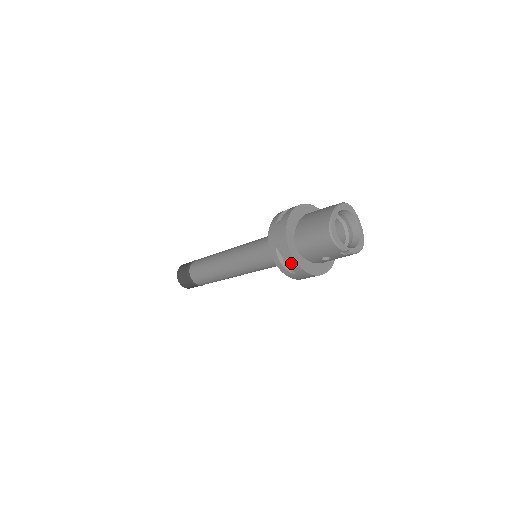
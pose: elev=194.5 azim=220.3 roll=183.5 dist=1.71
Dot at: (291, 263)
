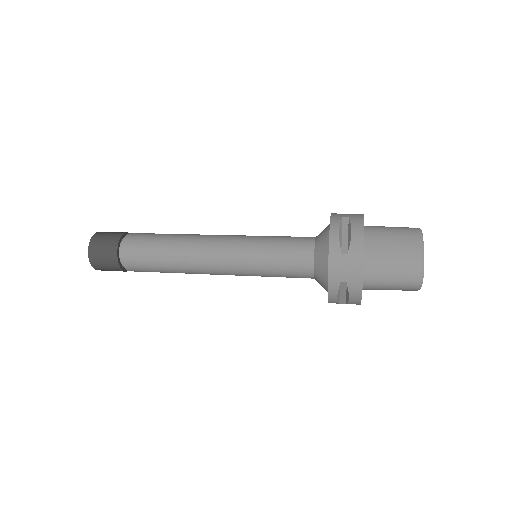
Dot at: (353, 301)
